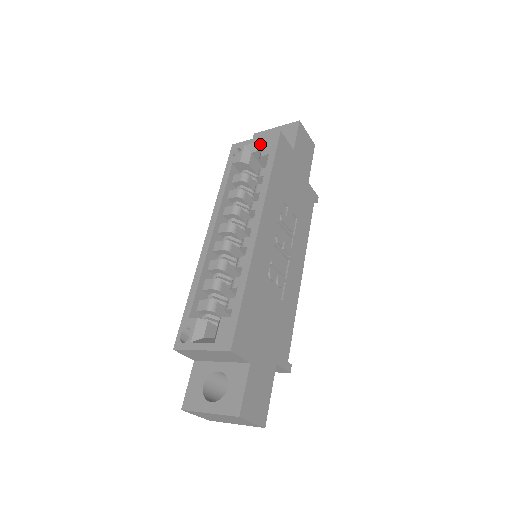
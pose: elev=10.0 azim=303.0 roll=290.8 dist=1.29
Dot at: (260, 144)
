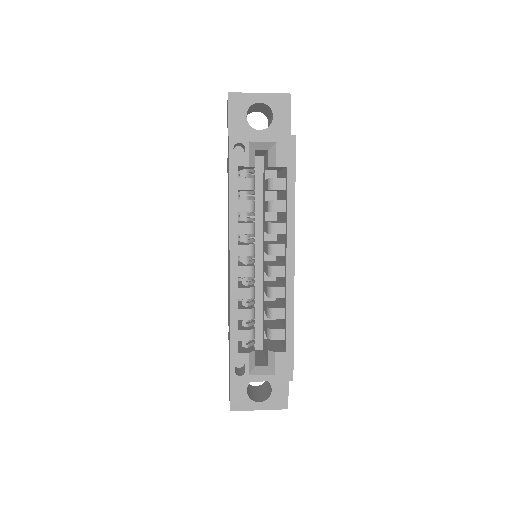
Dot at: (269, 144)
